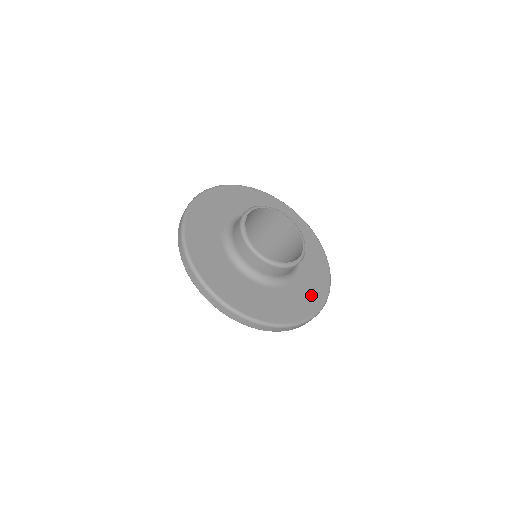
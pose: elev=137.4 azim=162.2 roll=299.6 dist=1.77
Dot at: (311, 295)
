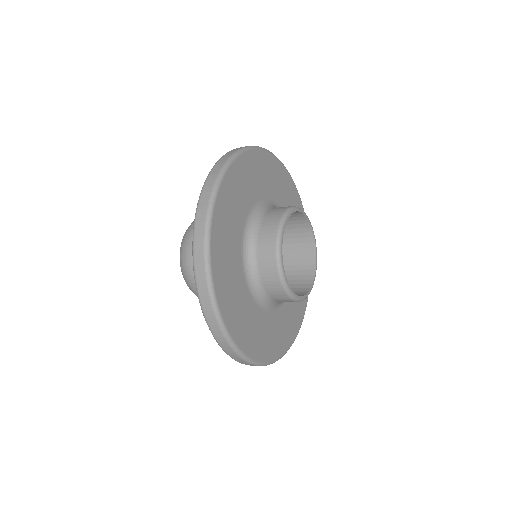
Dot at: occluded
